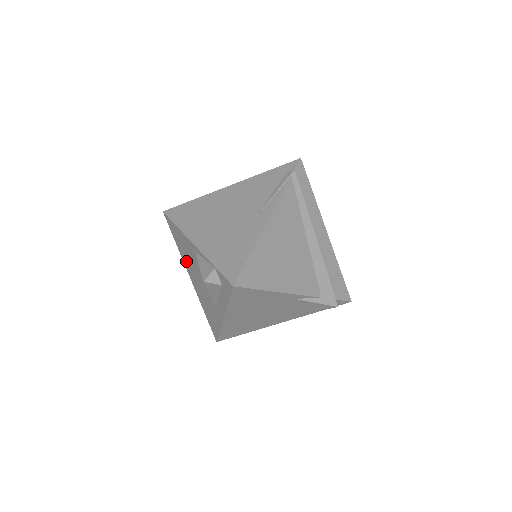
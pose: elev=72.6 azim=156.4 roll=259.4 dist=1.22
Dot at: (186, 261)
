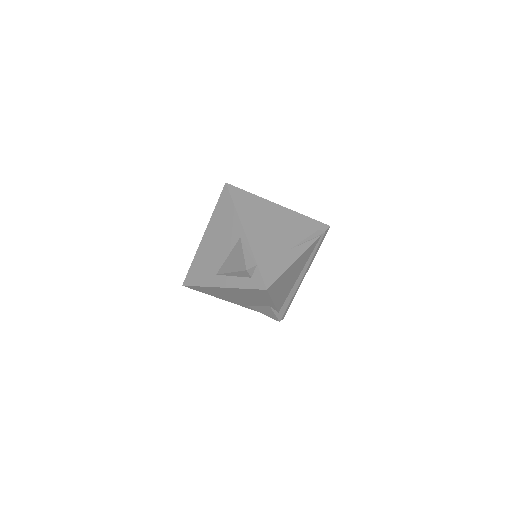
Dot at: (215, 227)
